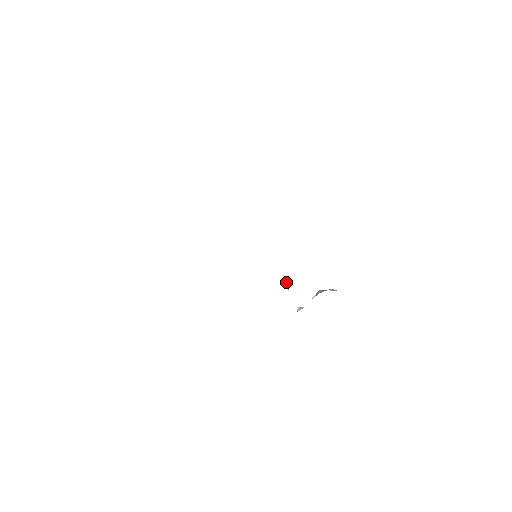
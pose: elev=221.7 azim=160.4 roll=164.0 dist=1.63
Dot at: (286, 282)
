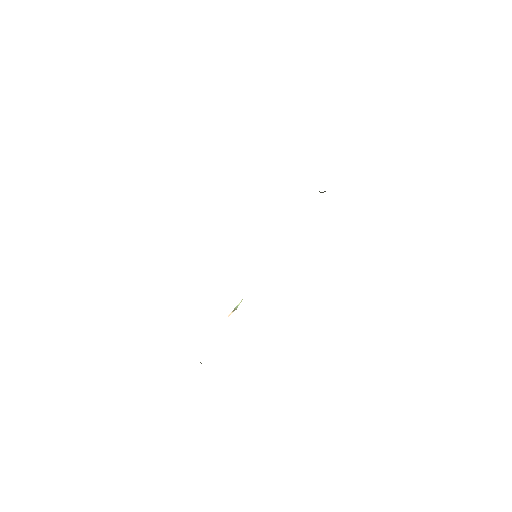
Dot at: (237, 307)
